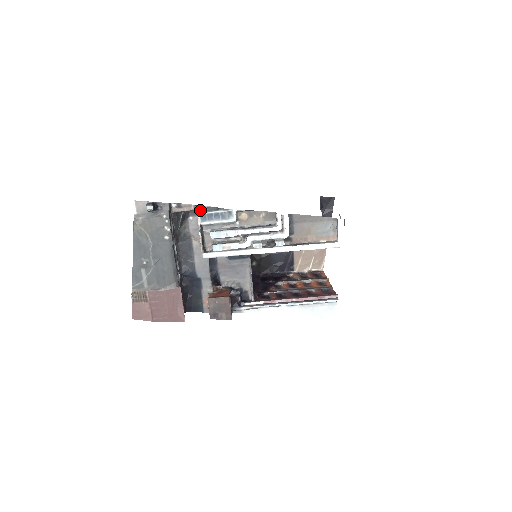
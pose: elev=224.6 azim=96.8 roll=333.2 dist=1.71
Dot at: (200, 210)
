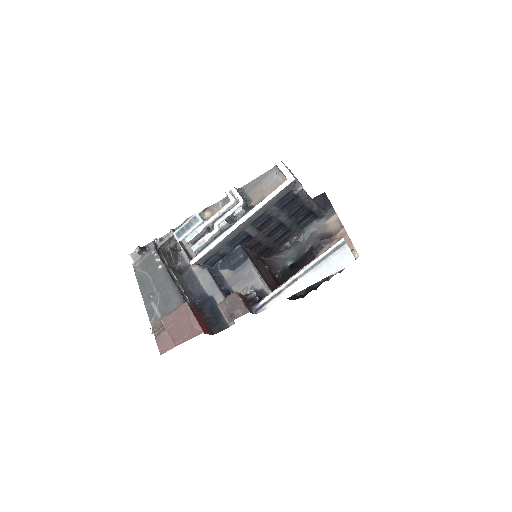
Dot at: (174, 231)
